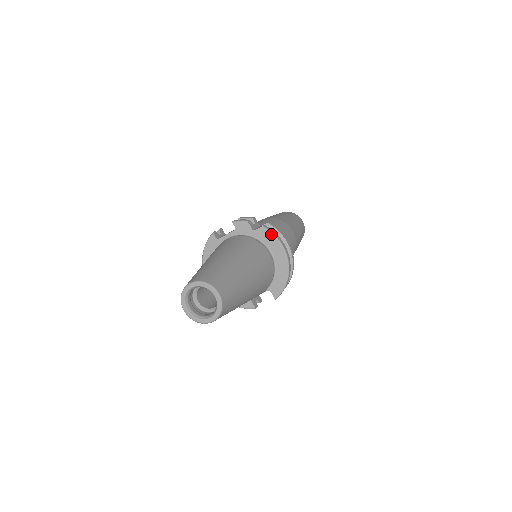
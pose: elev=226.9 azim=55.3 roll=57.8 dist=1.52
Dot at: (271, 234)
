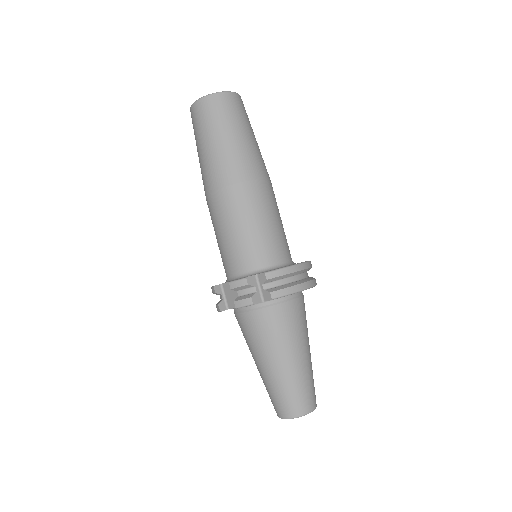
Dot at: occluded
